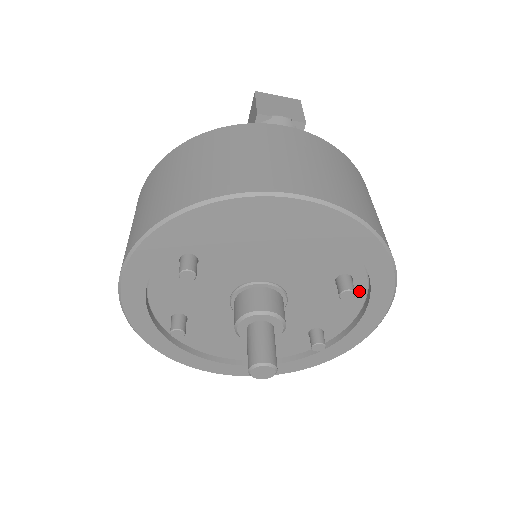
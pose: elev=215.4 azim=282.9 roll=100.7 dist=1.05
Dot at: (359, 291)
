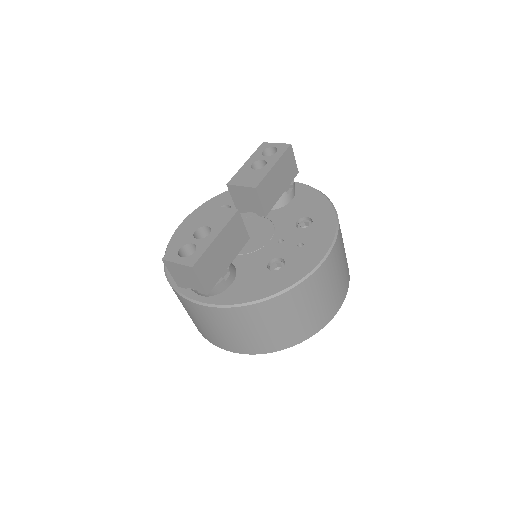
Dot at: occluded
